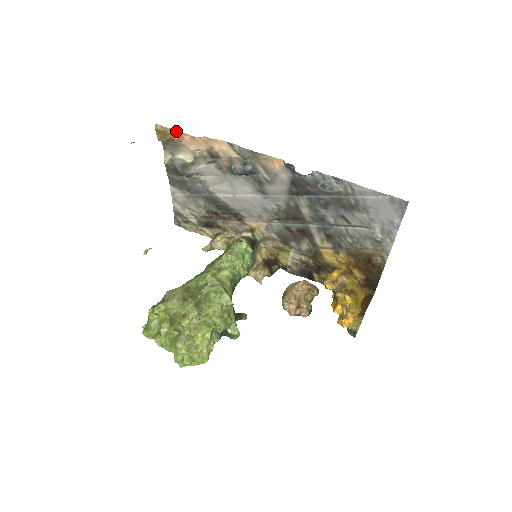
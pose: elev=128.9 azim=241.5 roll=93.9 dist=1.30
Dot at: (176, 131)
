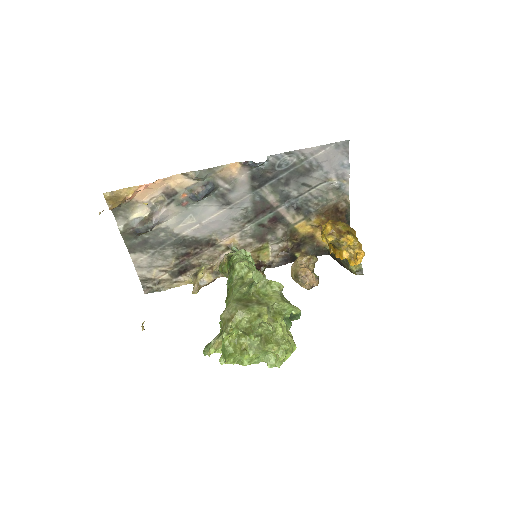
Dot at: (128, 189)
